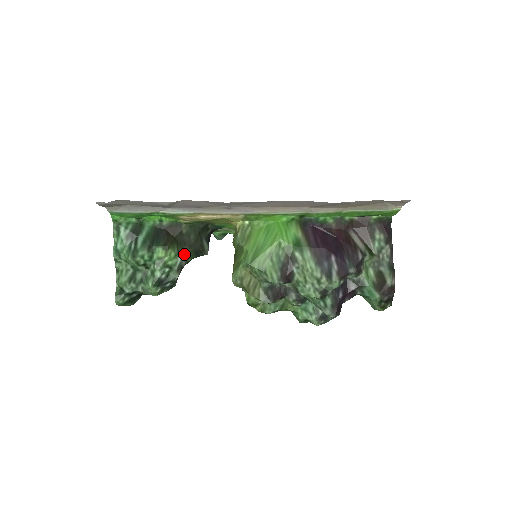
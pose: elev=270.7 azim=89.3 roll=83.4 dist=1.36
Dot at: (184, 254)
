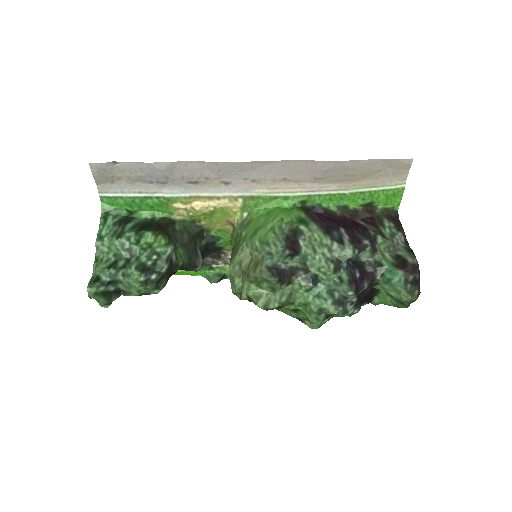
Dot at: (175, 250)
